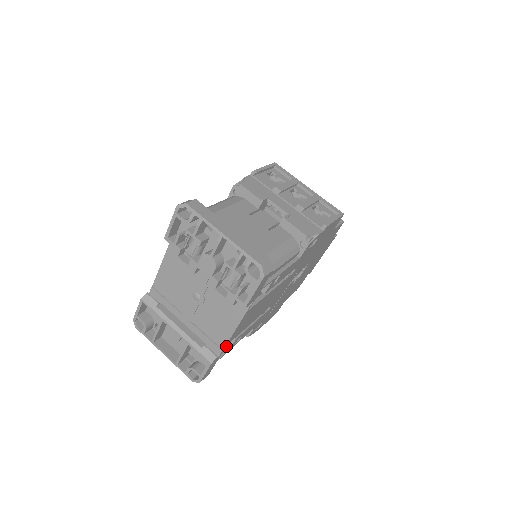
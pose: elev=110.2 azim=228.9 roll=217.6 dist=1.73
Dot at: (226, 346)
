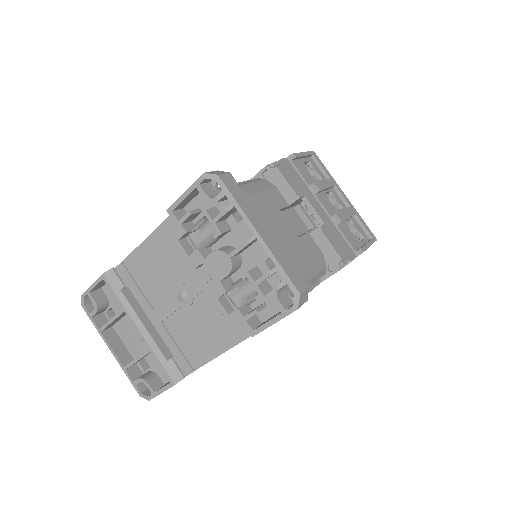
Dot at: occluded
